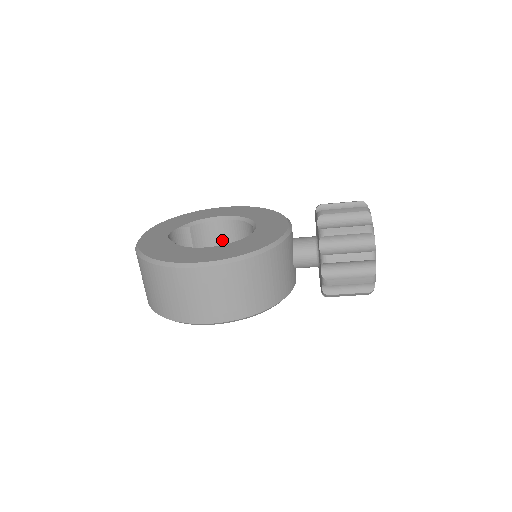
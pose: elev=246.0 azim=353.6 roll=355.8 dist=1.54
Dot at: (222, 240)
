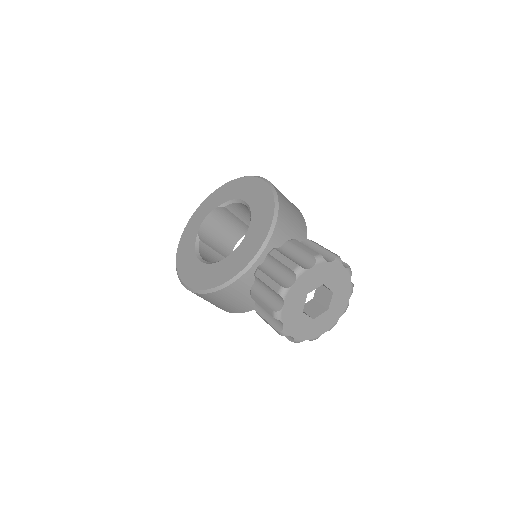
Dot at: occluded
